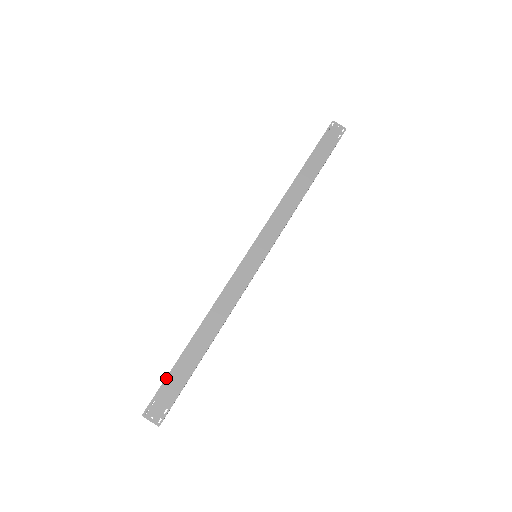
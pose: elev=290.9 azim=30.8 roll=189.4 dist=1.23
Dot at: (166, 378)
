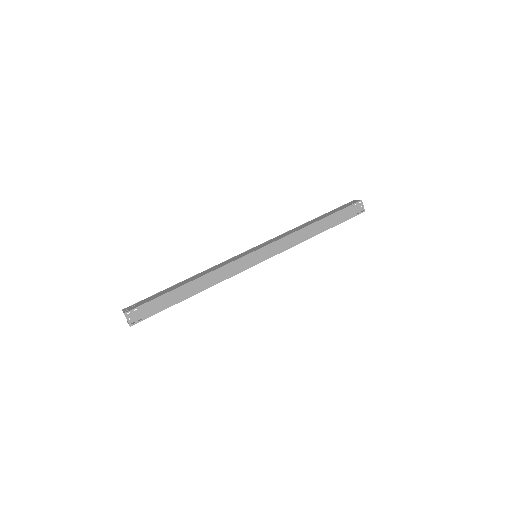
Dot at: (153, 299)
